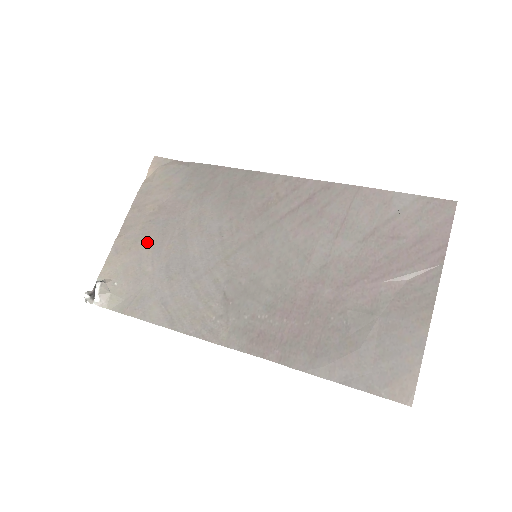
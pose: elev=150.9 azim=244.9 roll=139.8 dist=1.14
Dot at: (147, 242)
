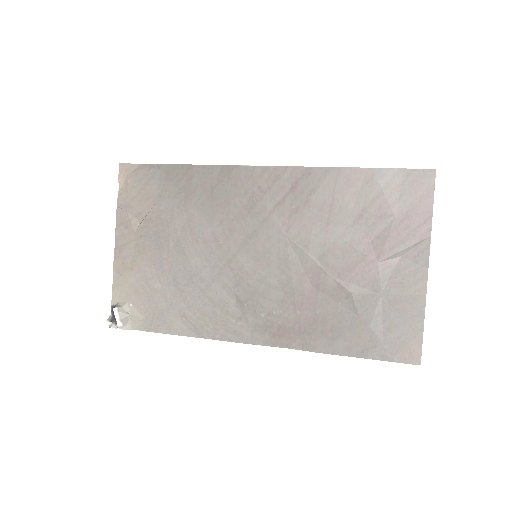
Dot at: (146, 259)
